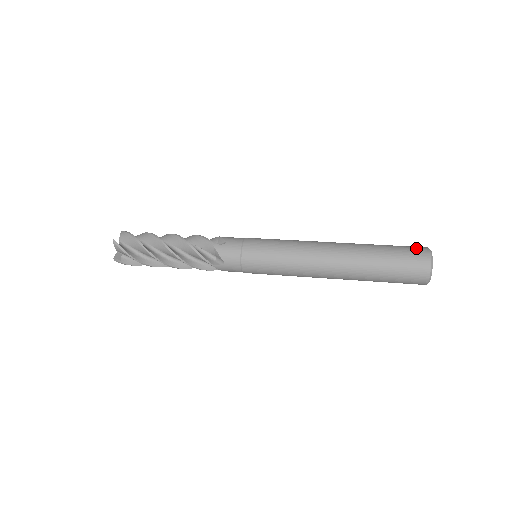
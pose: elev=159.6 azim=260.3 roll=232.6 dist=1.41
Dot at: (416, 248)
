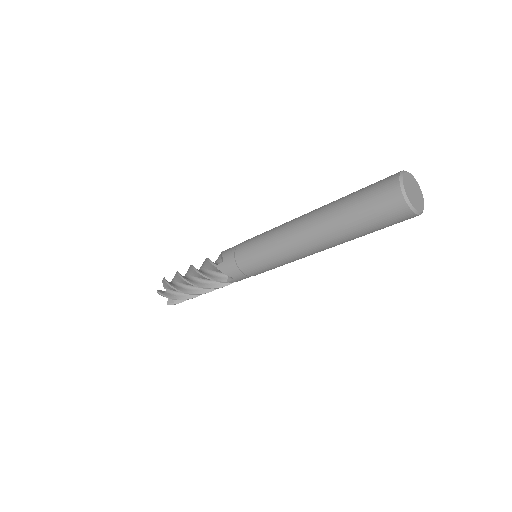
Dot at: occluded
